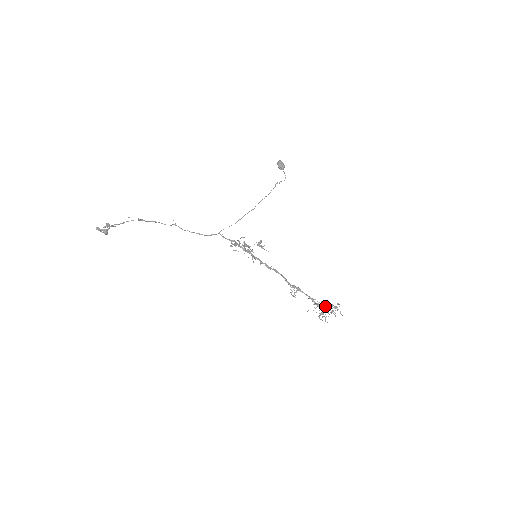
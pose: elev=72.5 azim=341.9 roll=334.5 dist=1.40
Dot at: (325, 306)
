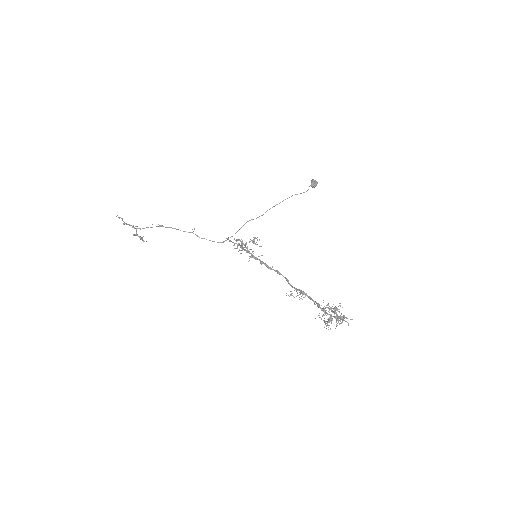
Dot at: occluded
